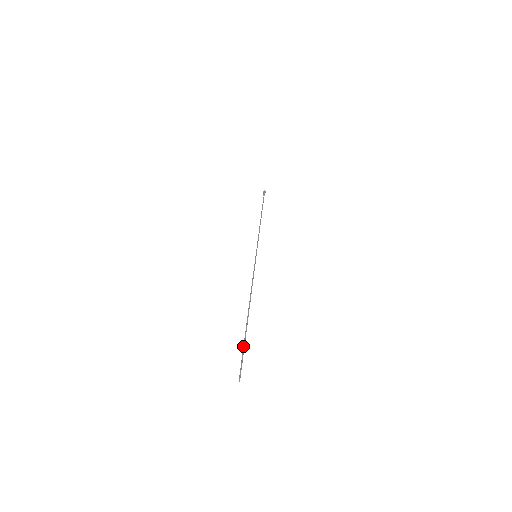
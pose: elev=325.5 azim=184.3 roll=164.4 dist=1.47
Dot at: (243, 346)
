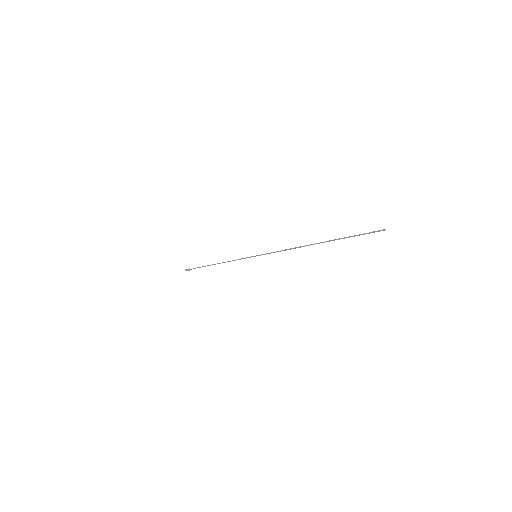
Dot at: (351, 236)
